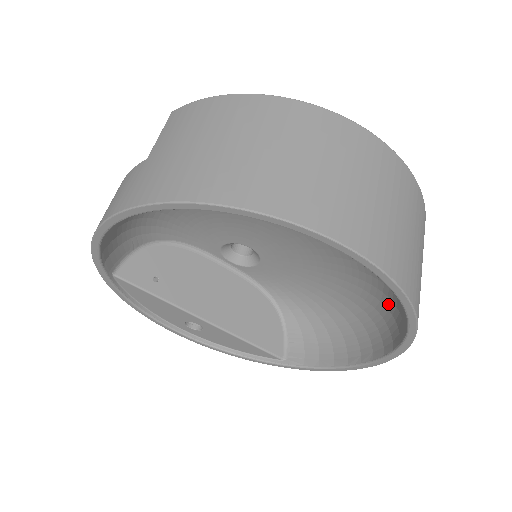
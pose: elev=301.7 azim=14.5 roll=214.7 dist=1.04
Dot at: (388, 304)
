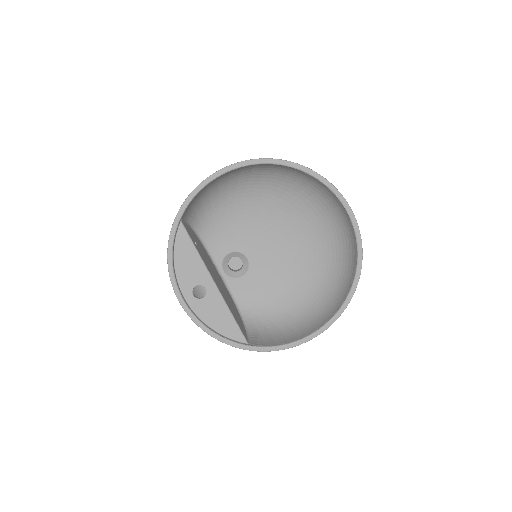
Dot at: (333, 288)
